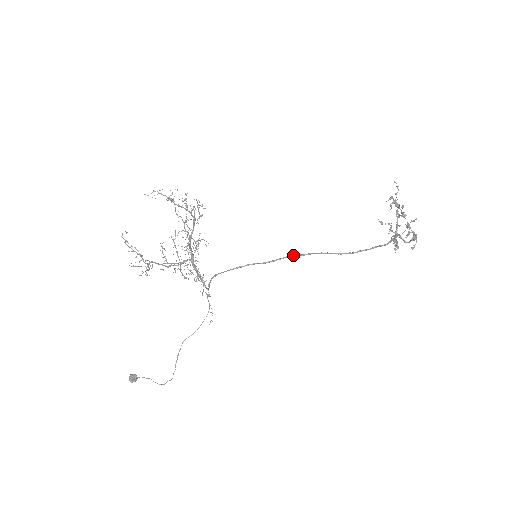
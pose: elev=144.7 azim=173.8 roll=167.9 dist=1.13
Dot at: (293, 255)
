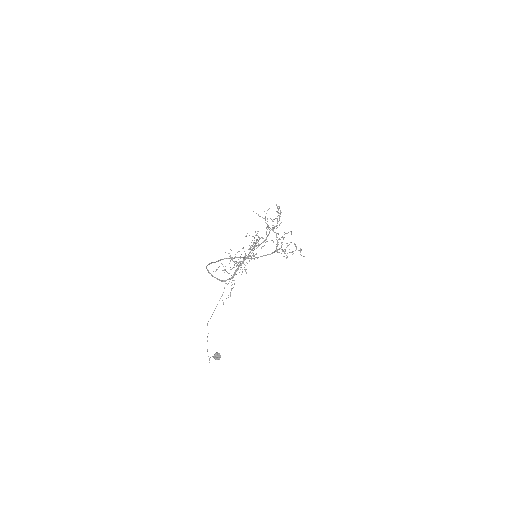
Dot at: (227, 258)
